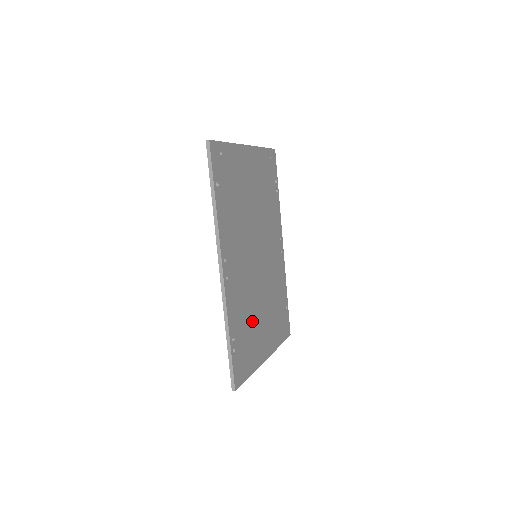
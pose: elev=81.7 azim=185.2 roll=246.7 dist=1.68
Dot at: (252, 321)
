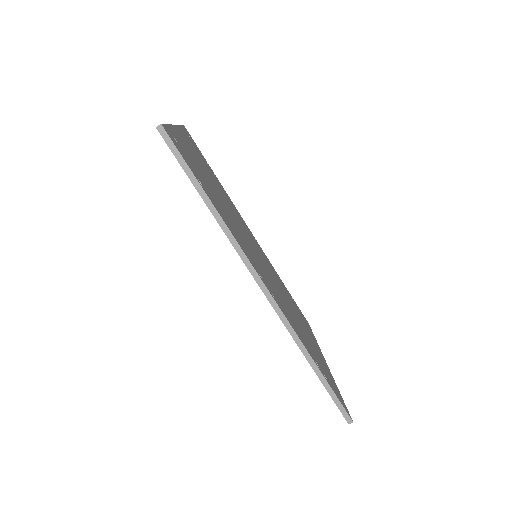
Dot at: occluded
